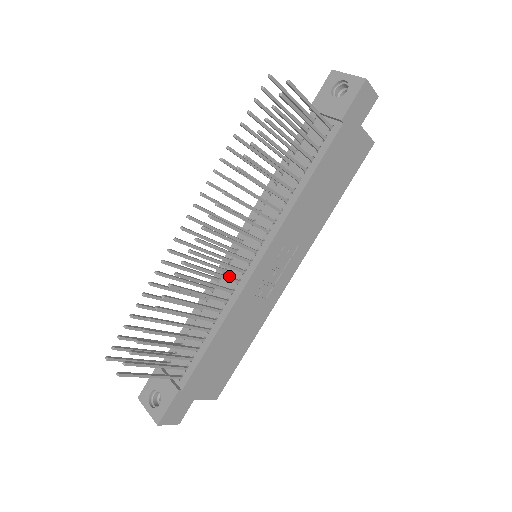
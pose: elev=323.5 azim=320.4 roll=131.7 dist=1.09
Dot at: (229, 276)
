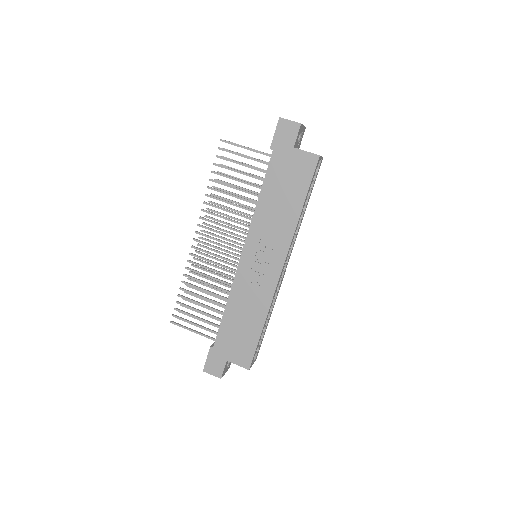
Dot at: occluded
